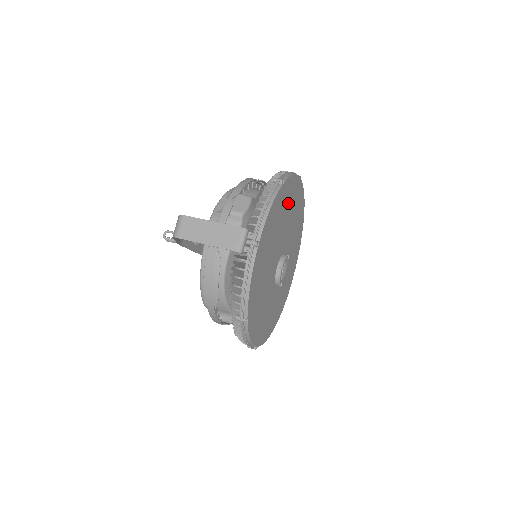
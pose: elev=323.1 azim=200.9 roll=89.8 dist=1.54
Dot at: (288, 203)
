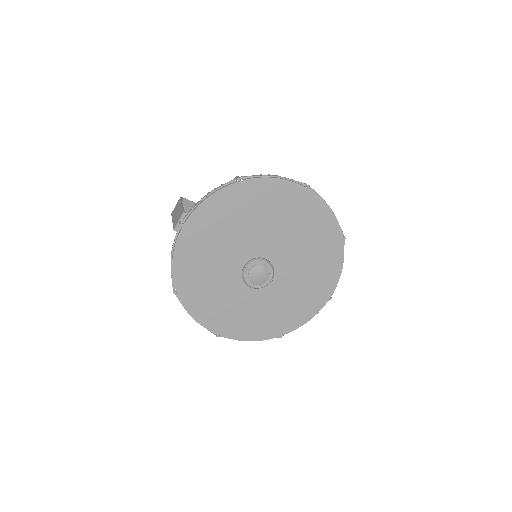
Dot at: (267, 206)
